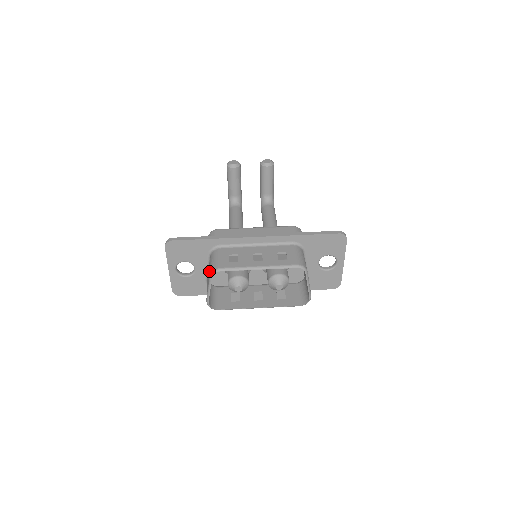
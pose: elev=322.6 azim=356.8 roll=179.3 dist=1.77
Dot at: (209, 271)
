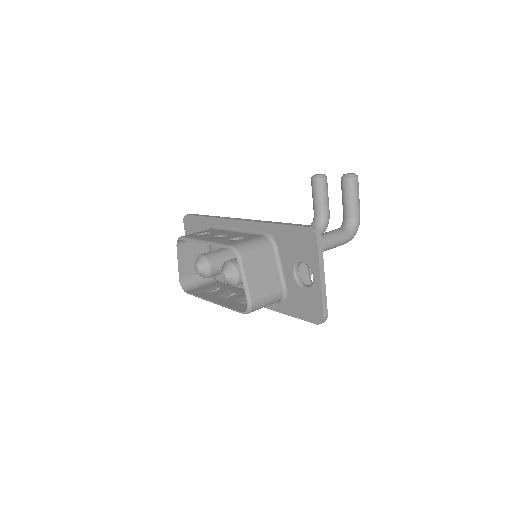
Dot at: (188, 245)
